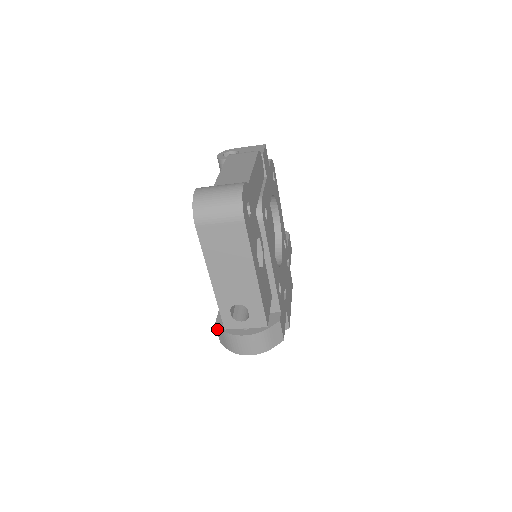
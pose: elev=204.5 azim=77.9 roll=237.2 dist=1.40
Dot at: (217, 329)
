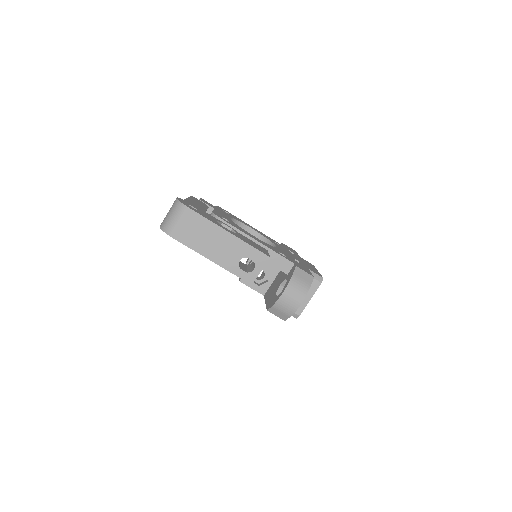
Dot at: (271, 312)
